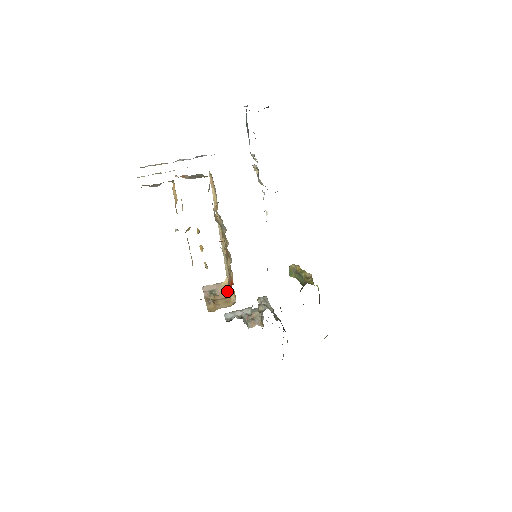
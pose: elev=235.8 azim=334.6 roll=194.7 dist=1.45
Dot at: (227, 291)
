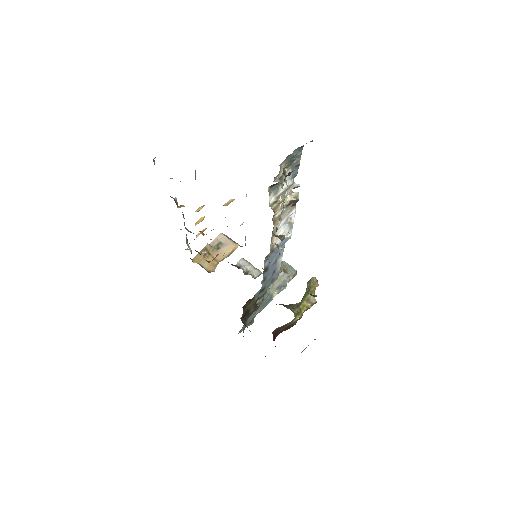
Dot at: (226, 255)
